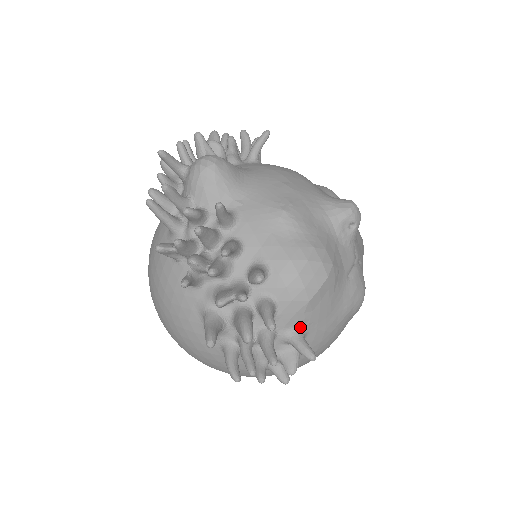
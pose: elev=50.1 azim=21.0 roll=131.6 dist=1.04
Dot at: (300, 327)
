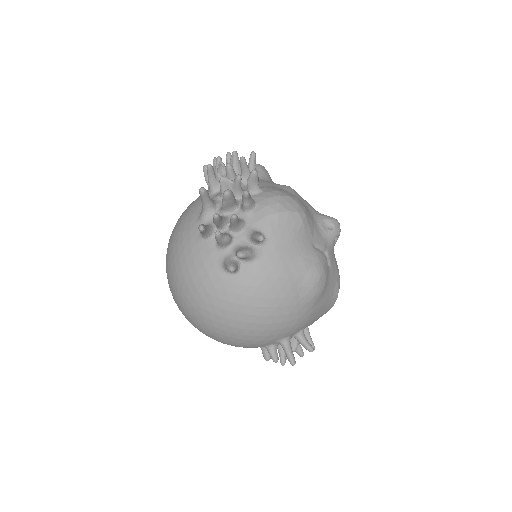
Dot at: (263, 232)
